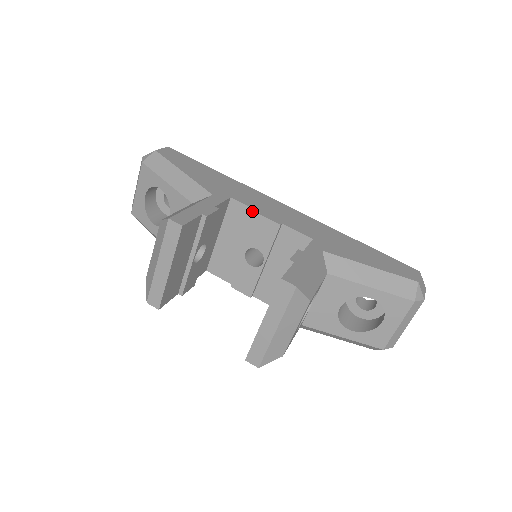
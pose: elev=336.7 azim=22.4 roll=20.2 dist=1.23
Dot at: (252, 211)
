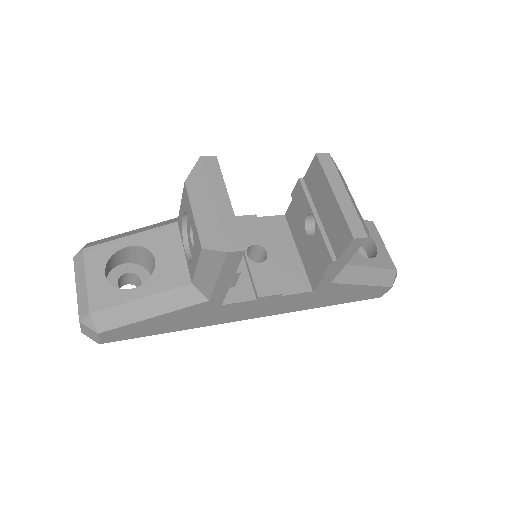
Dot at: occluded
